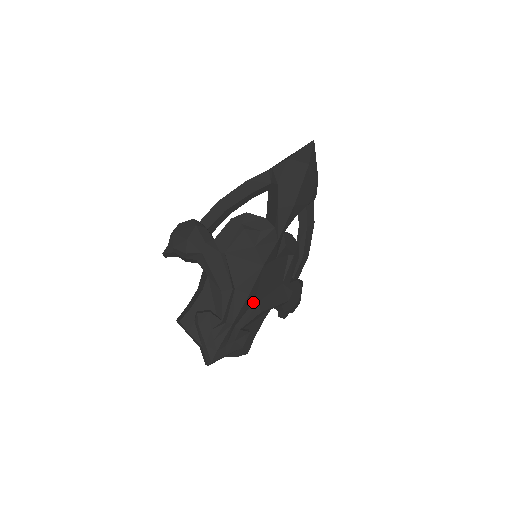
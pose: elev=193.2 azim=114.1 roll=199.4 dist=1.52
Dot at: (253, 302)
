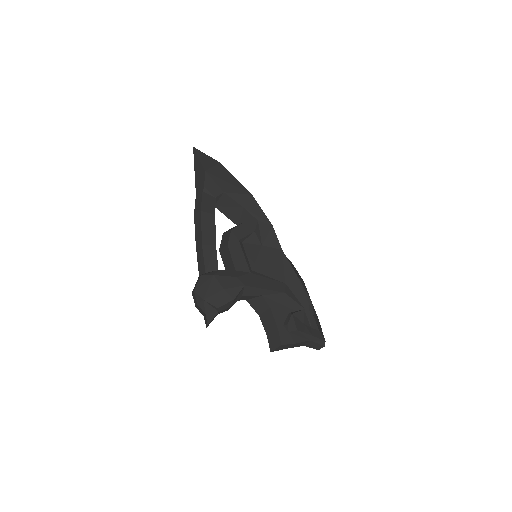
Dot at: occluded
